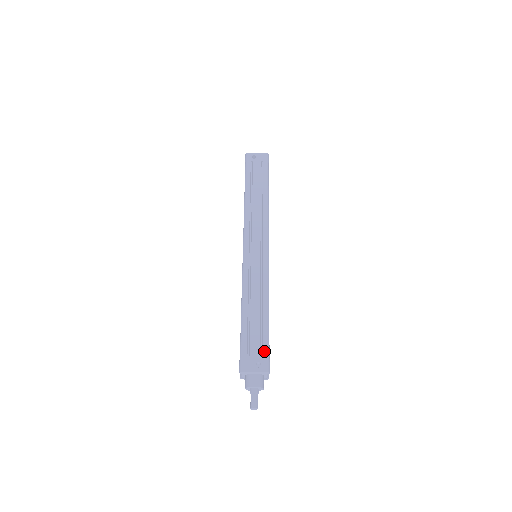
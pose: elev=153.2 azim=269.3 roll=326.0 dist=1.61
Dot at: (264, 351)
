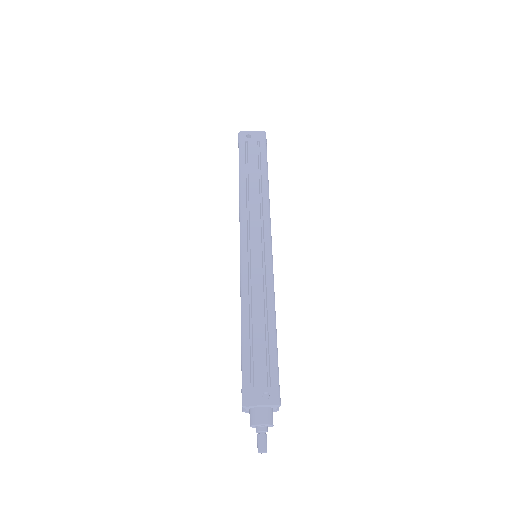
Dot at: (272, 377)
